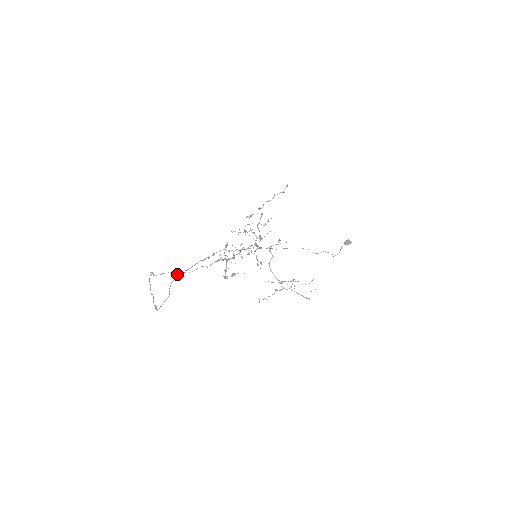
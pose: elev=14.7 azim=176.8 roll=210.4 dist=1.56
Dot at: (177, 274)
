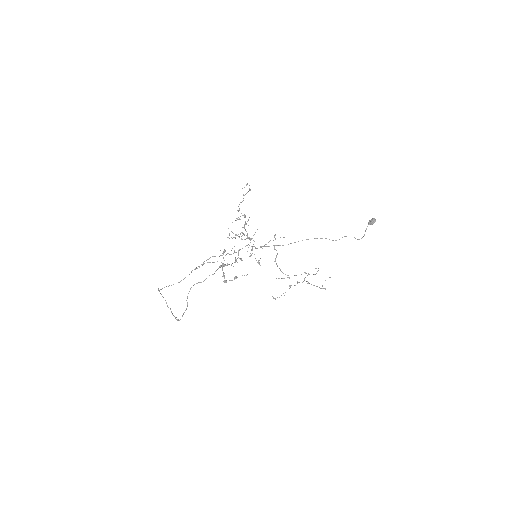
Dot at: occluded
